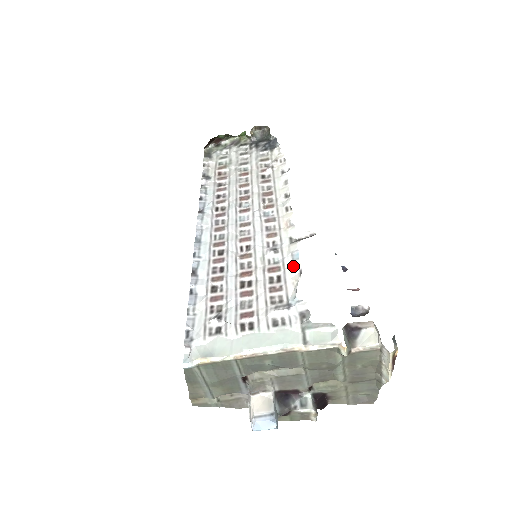
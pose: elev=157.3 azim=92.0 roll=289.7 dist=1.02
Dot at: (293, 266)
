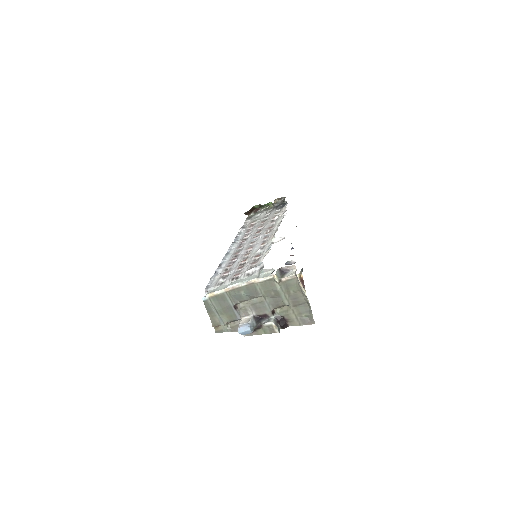
Dot at: (266, 252)
